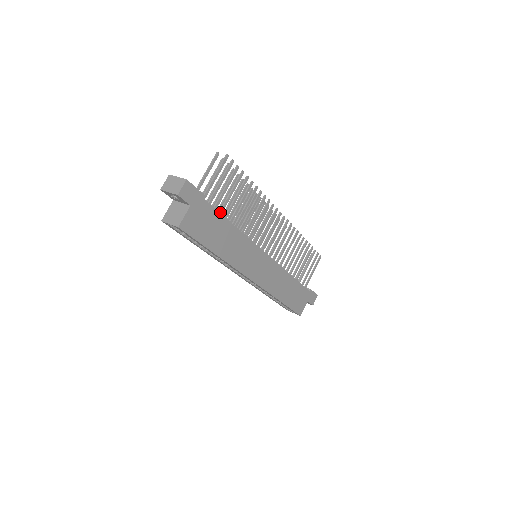
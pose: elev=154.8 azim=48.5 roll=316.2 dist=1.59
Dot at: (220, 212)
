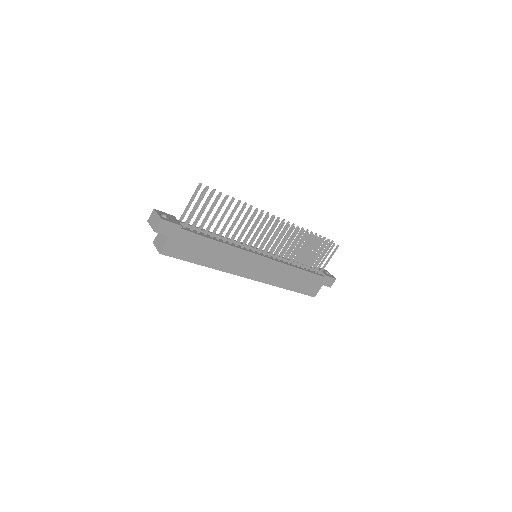
Dot at: (205, 233)
